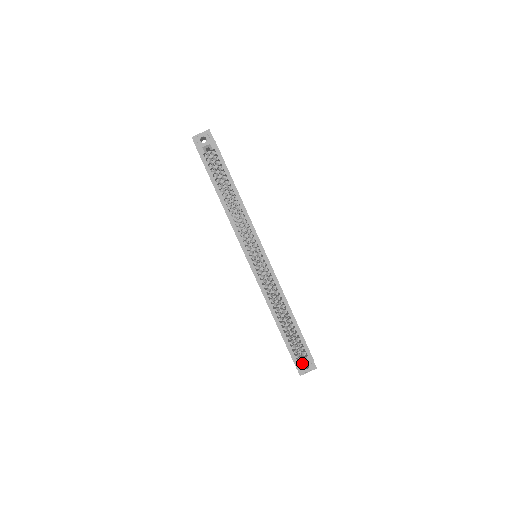
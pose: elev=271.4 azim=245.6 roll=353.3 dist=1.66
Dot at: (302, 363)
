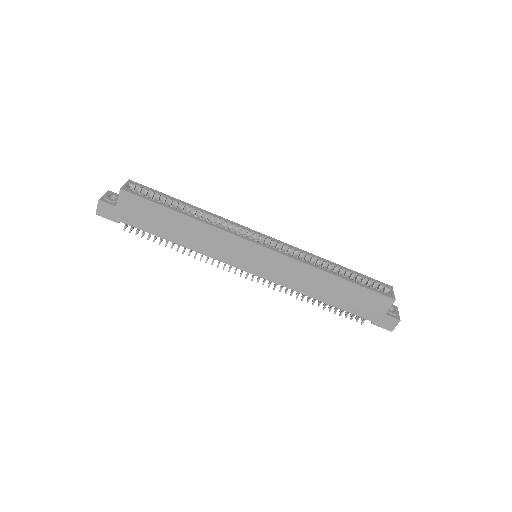
Dot at: (390, 294)
